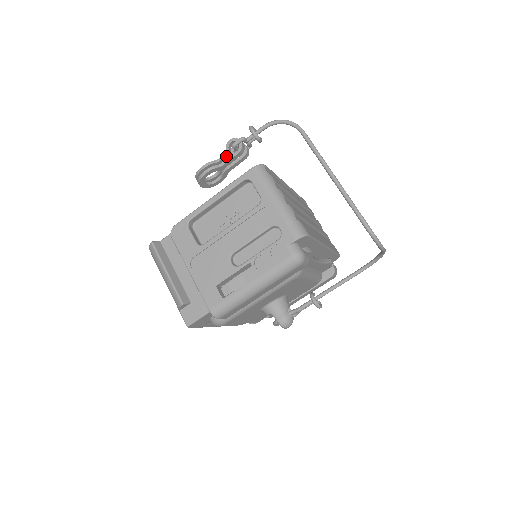
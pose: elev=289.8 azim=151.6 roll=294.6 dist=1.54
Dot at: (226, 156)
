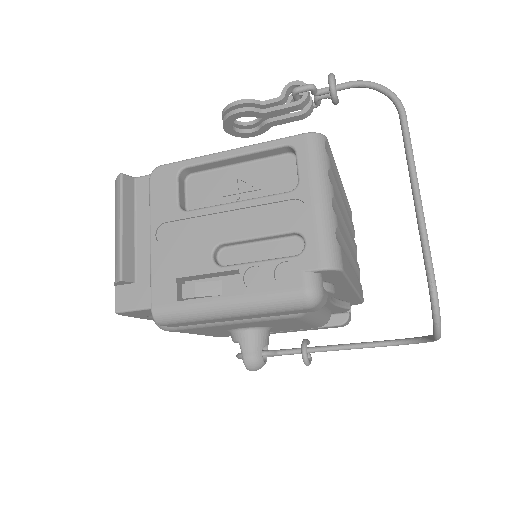
Dot at: (278, 101)
